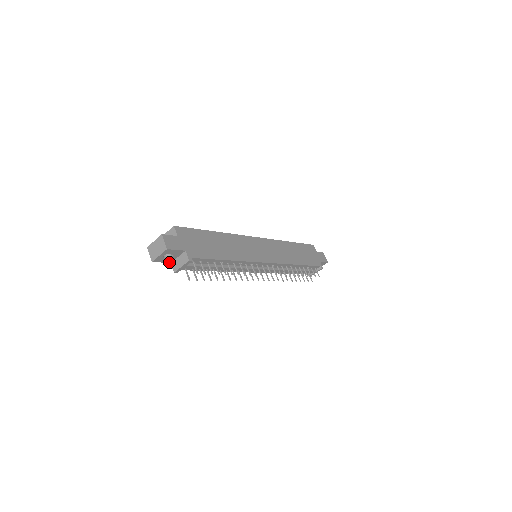
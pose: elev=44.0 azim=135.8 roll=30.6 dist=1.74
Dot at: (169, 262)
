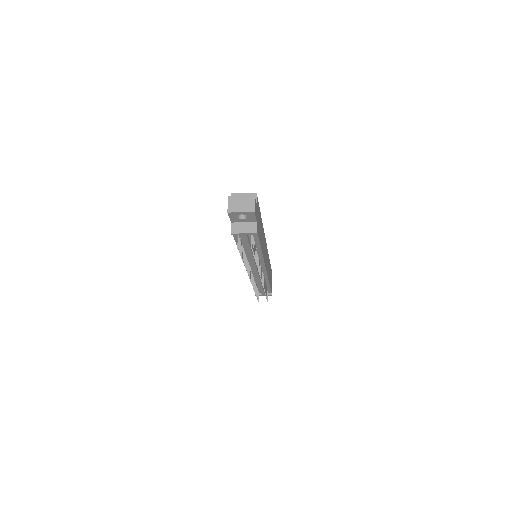
Dot at: (232, 221)
